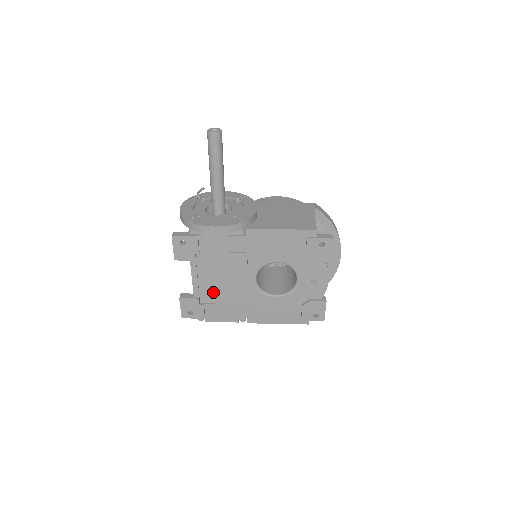
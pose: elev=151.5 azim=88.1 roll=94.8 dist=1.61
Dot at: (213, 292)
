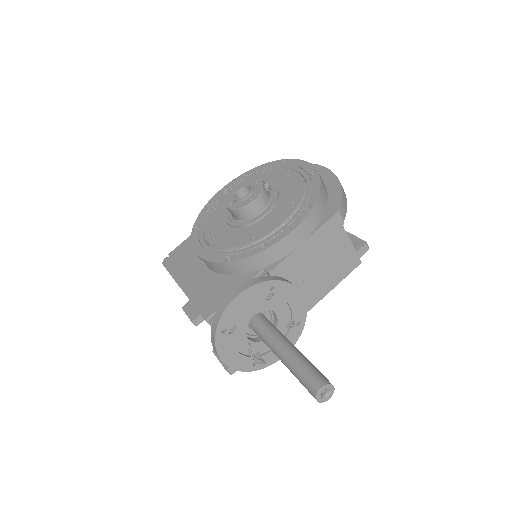
Dot at: occluded
